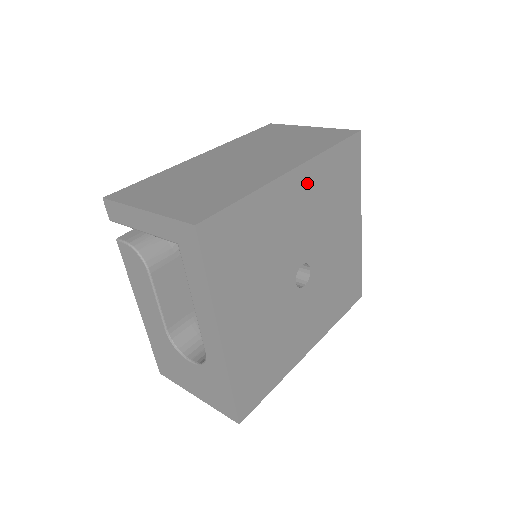
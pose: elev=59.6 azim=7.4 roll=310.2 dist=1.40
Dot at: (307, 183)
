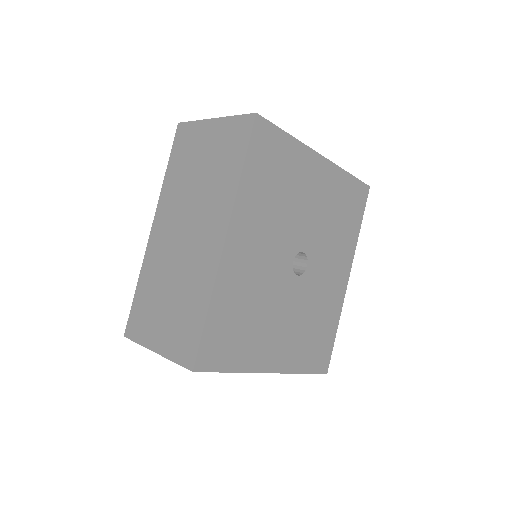
Dot at: (245, 225)
